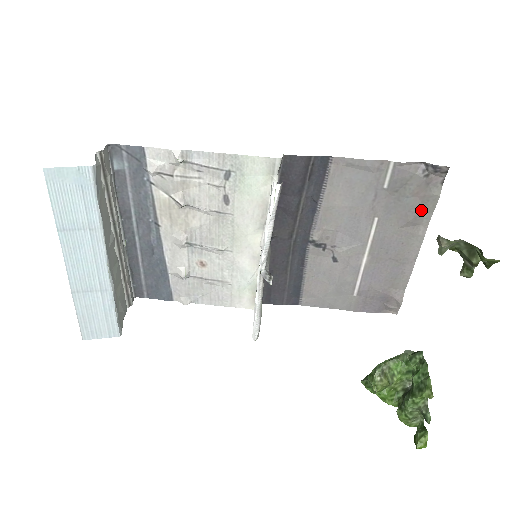
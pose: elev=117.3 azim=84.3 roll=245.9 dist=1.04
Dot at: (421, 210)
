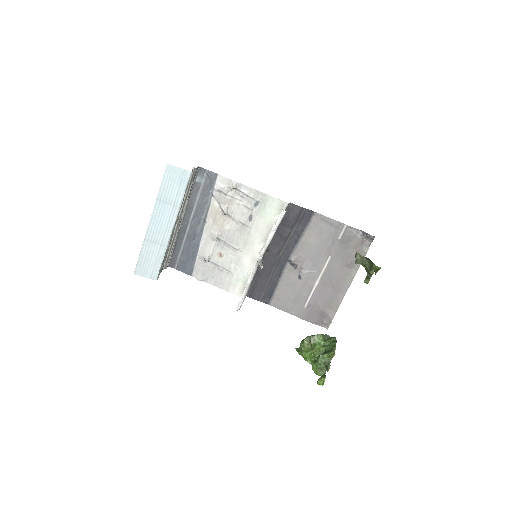
Dot at: occluded
